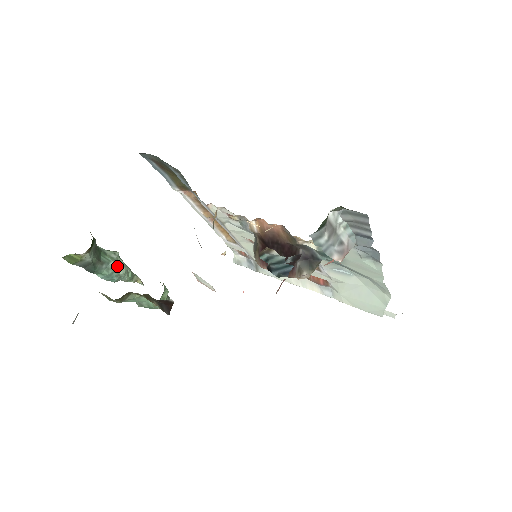
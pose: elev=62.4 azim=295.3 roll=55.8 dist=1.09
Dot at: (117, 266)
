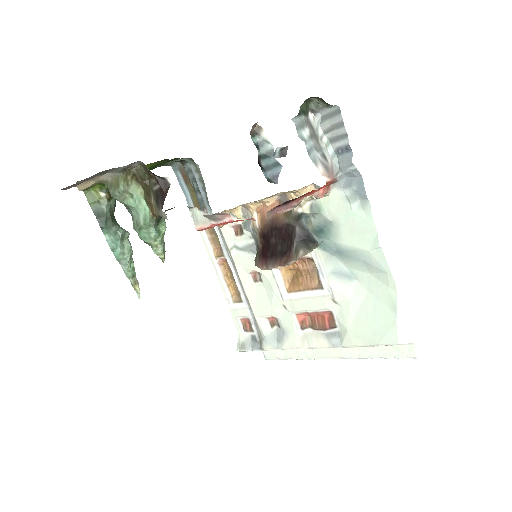
Dot at: (124, 241)
